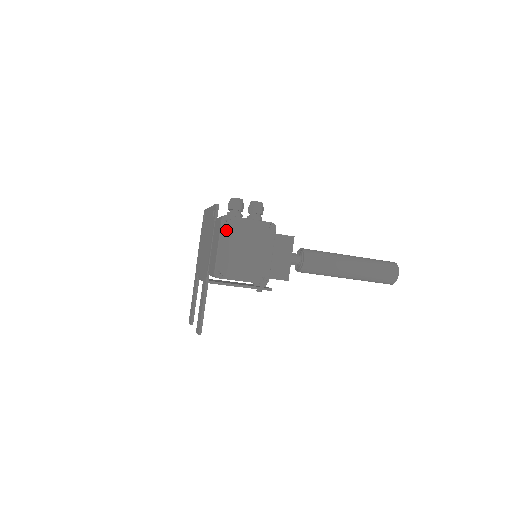
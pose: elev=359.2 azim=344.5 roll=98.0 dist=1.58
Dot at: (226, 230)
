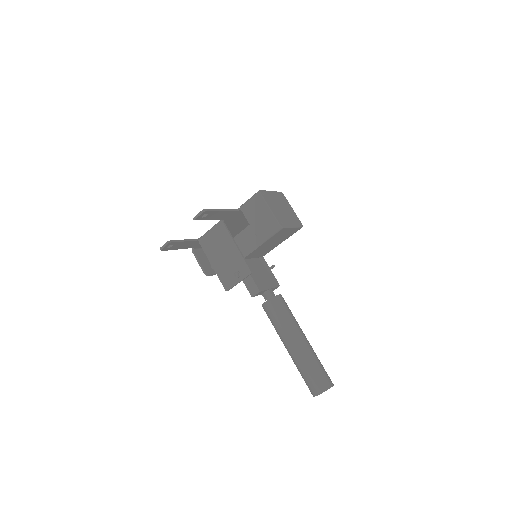
Dot at: (279, 195)
